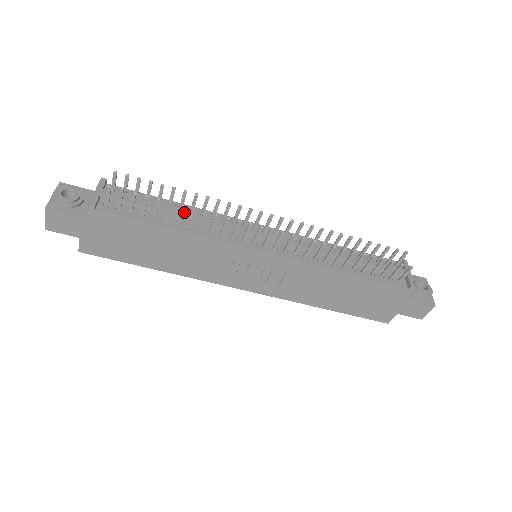
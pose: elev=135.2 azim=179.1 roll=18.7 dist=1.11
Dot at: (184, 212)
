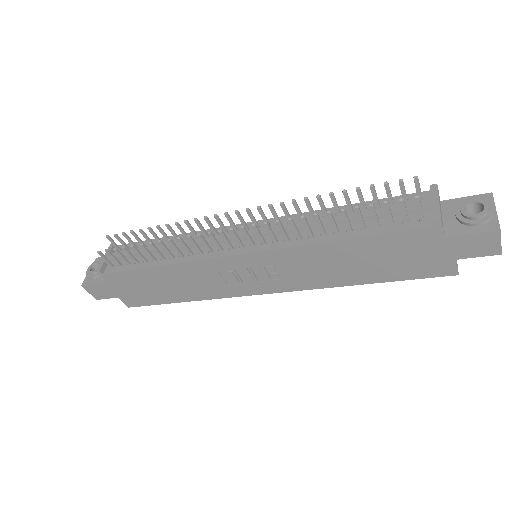
Dot at: (167, 245)
